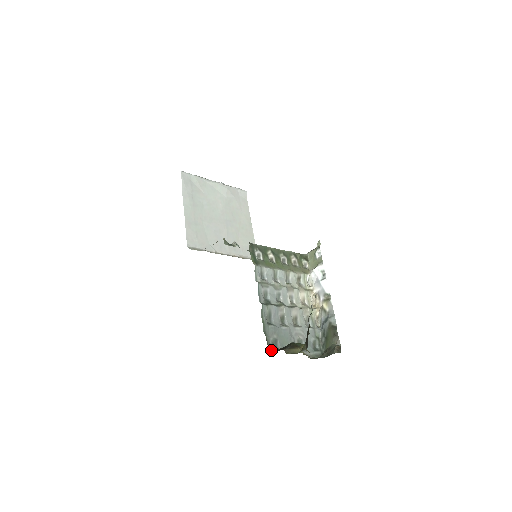
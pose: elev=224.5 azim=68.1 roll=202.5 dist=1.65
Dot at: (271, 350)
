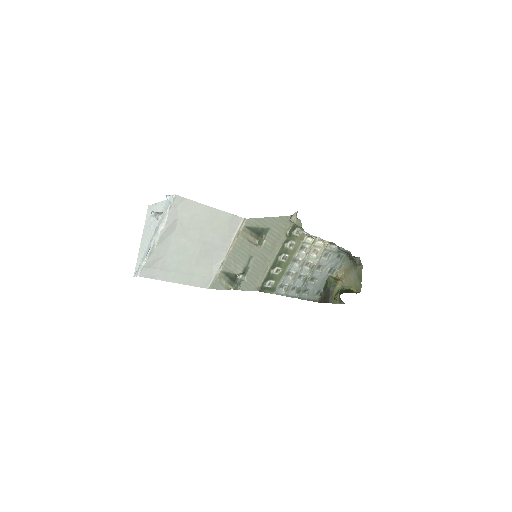
Dot at: (319, 299)
